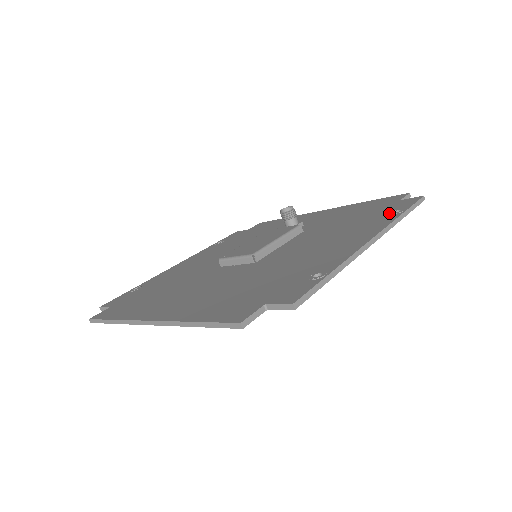
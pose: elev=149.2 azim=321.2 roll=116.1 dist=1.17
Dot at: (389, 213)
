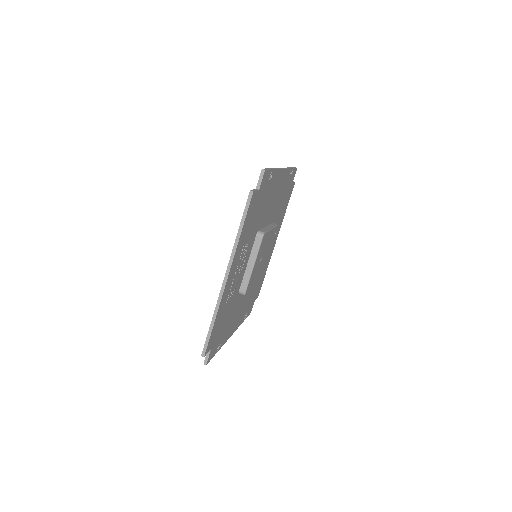
Dot at: occluded
